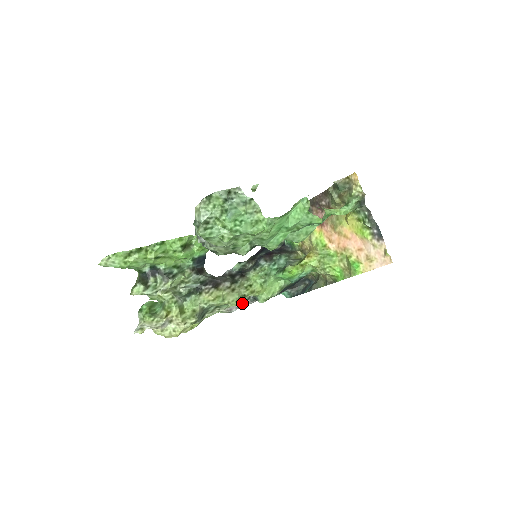
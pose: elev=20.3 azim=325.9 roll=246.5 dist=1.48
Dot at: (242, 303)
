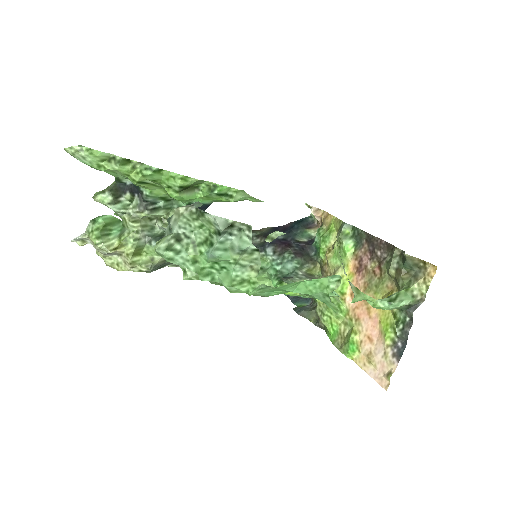
Dot at: occluded
